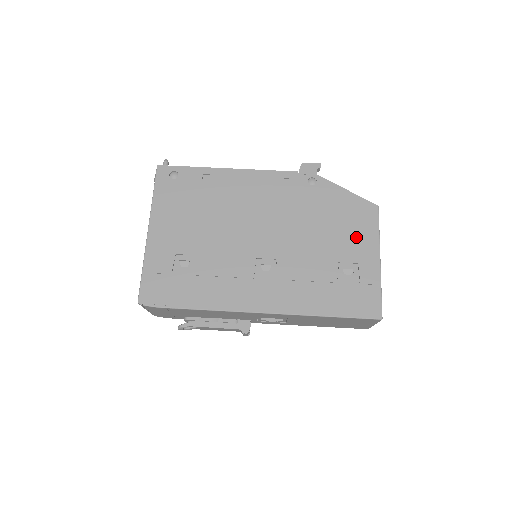
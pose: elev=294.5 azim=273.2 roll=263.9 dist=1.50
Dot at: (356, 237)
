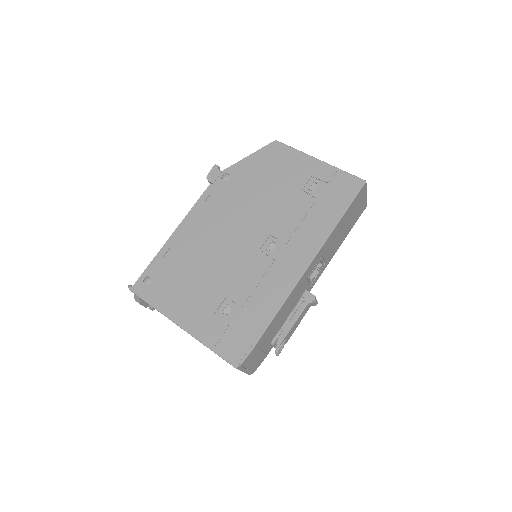
Dot at: (290, 168)
